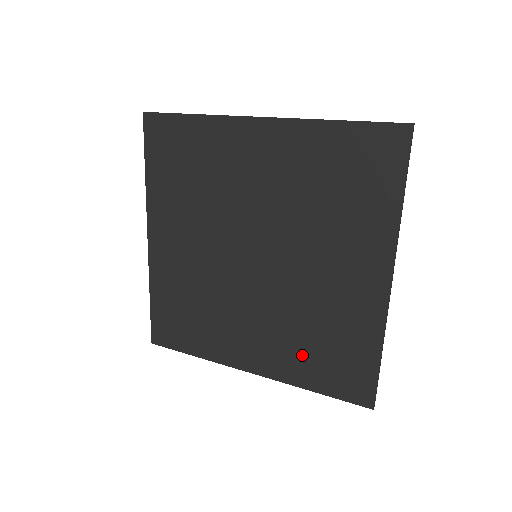
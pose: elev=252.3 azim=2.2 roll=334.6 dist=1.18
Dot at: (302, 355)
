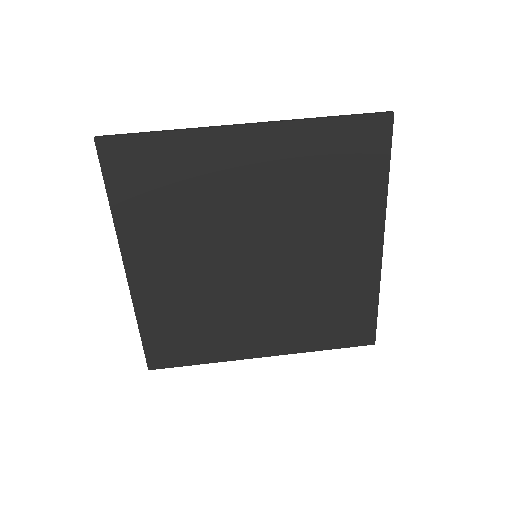
Dot at: (311, 326)
